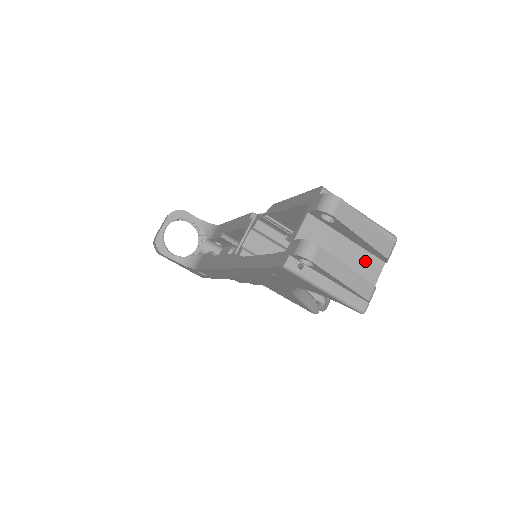
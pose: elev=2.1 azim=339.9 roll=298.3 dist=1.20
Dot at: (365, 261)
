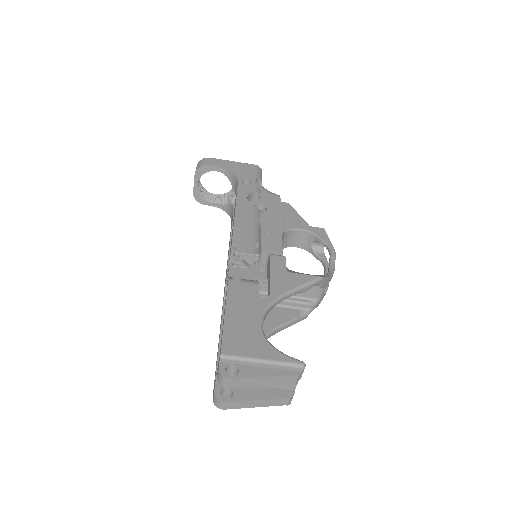
Dot at: occluded
